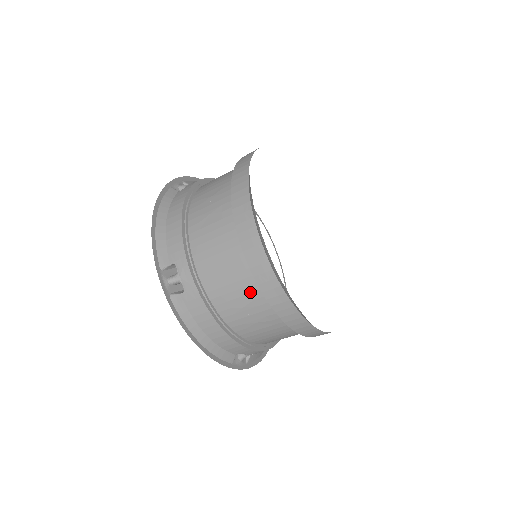
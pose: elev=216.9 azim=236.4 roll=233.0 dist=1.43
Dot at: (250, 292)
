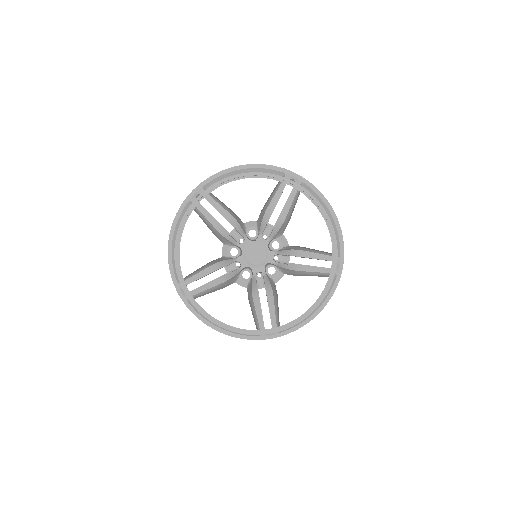
Dot at: occluded
